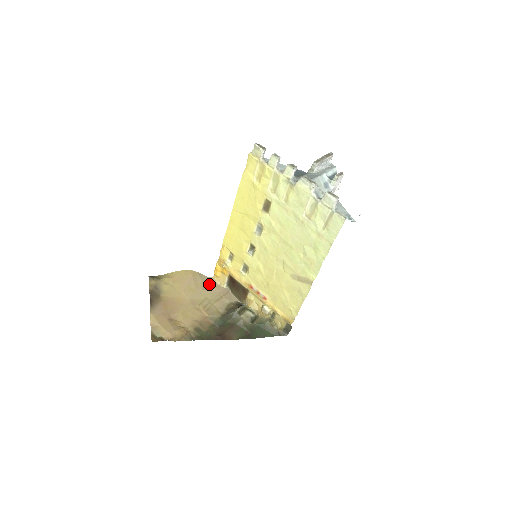
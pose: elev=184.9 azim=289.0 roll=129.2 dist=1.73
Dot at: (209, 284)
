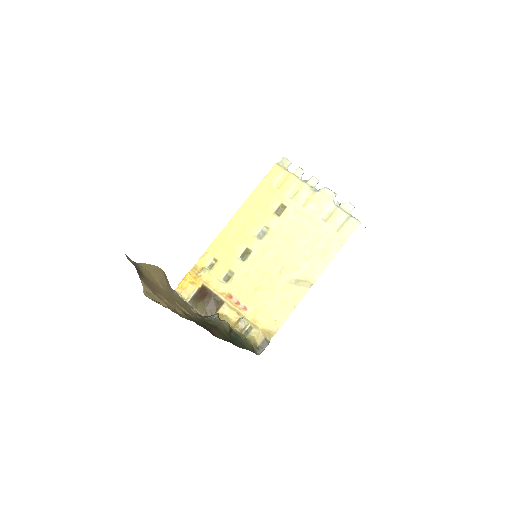
Dot at: (174, 293)
